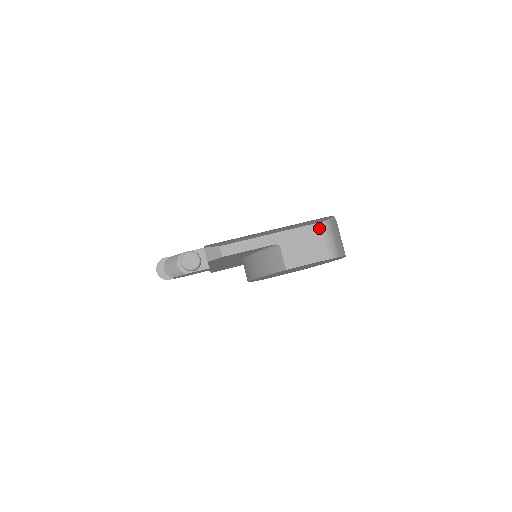
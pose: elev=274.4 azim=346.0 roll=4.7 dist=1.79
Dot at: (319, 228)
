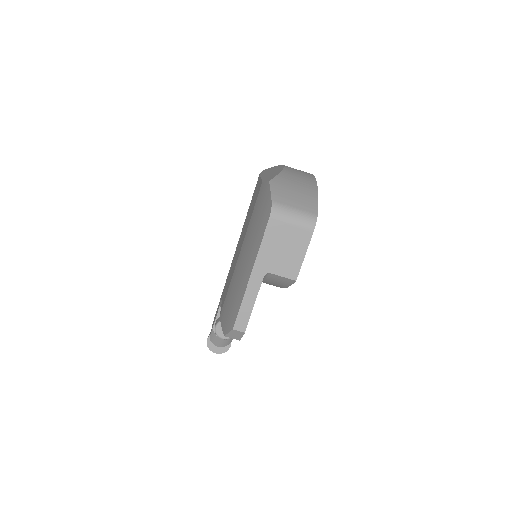
Dot at: (275, 222)
